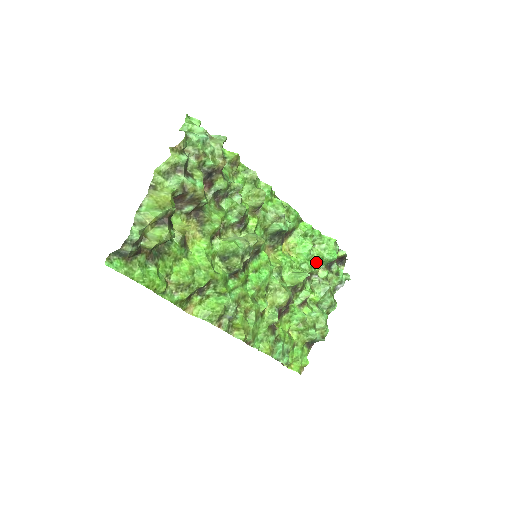
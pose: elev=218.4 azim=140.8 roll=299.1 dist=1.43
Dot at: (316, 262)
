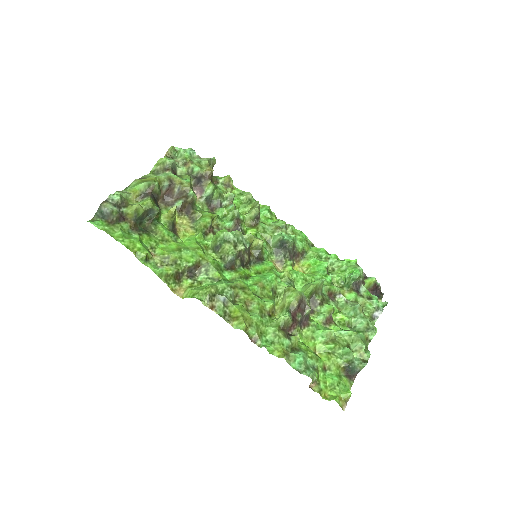
Dot at: (339, 286)
